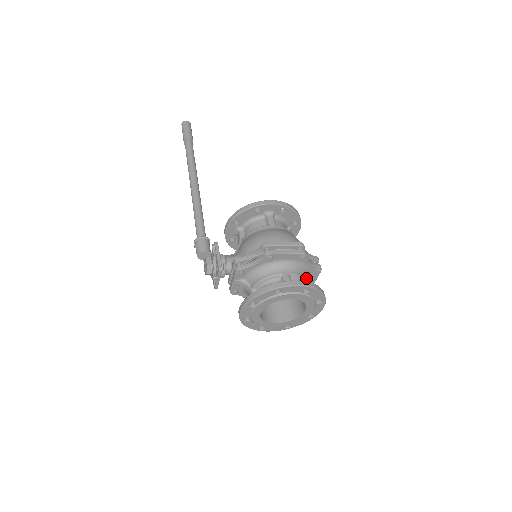
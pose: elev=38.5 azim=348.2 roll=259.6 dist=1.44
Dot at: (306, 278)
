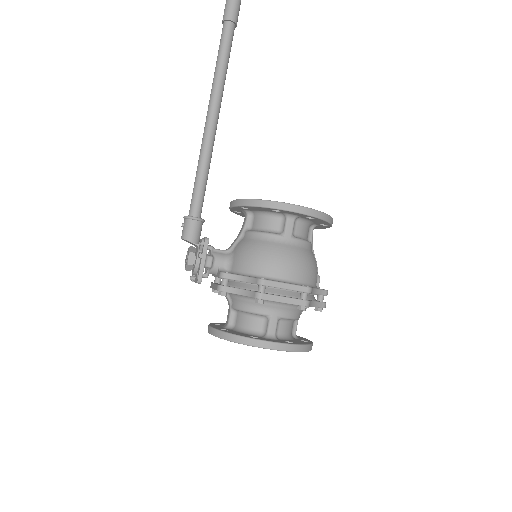
Dot at: occluded
